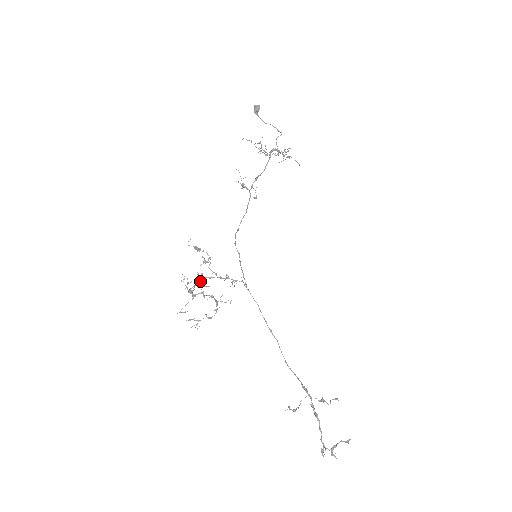
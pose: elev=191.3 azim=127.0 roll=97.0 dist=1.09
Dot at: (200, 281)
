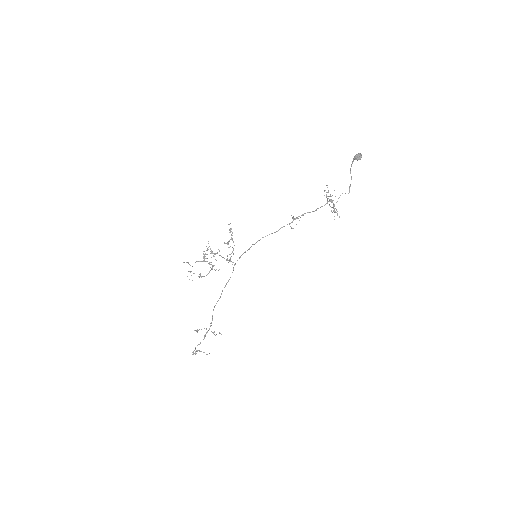
Dot at: (215, 254)
